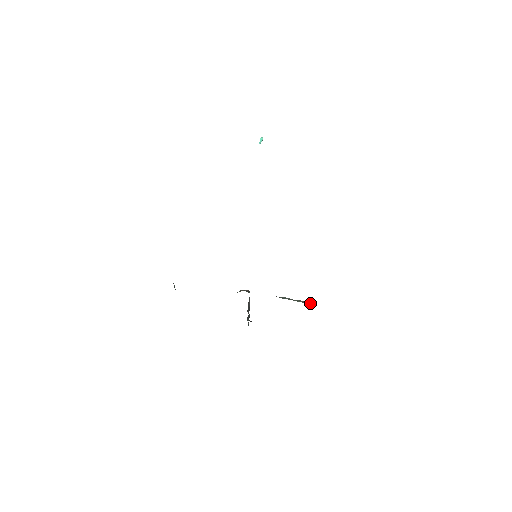
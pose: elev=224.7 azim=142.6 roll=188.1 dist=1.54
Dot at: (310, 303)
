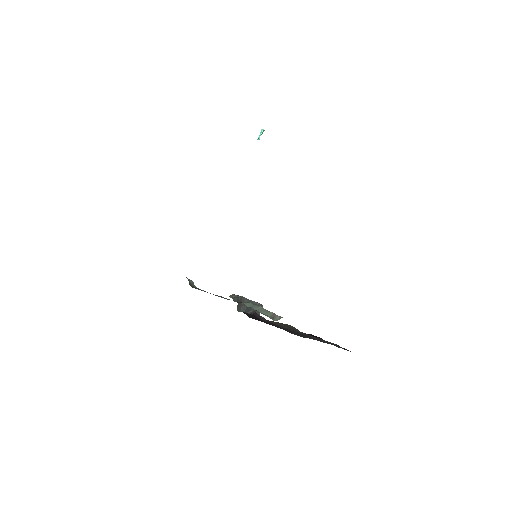
Dot at: (278, 316)
